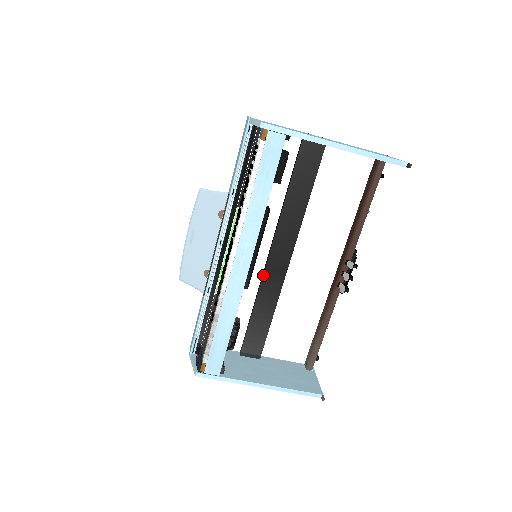
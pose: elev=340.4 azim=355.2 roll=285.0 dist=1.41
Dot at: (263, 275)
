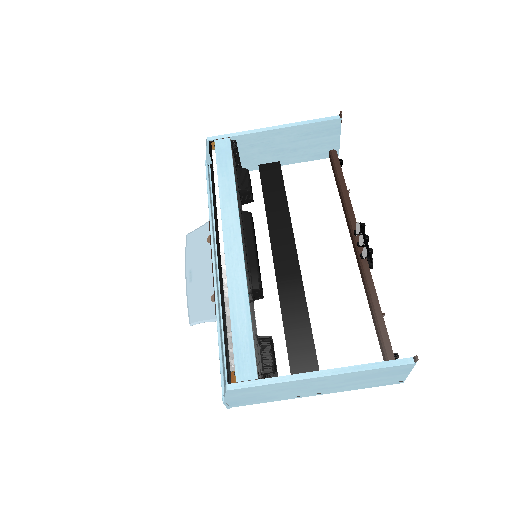
Dot at: occluded
